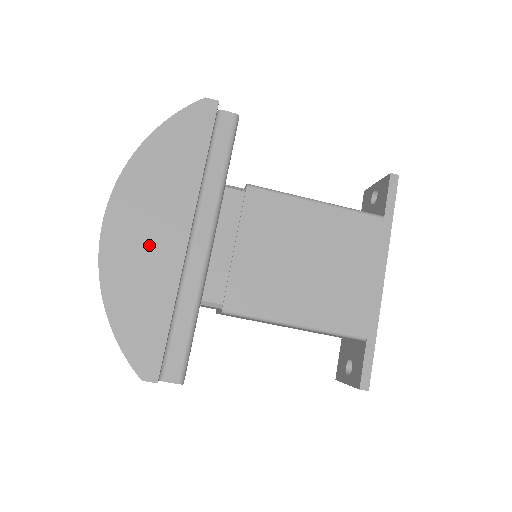
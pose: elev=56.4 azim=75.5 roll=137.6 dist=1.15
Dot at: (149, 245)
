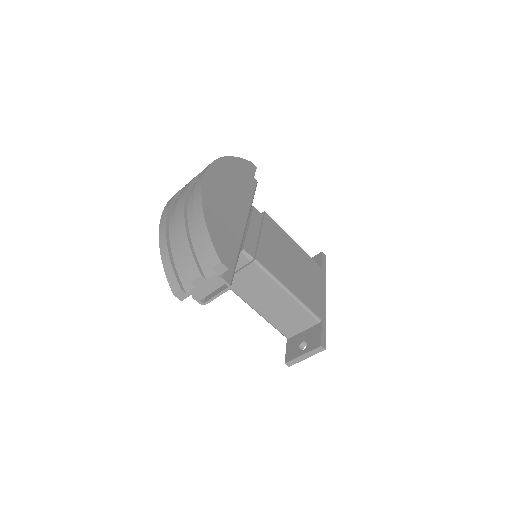
Dot at: (226, 200)
